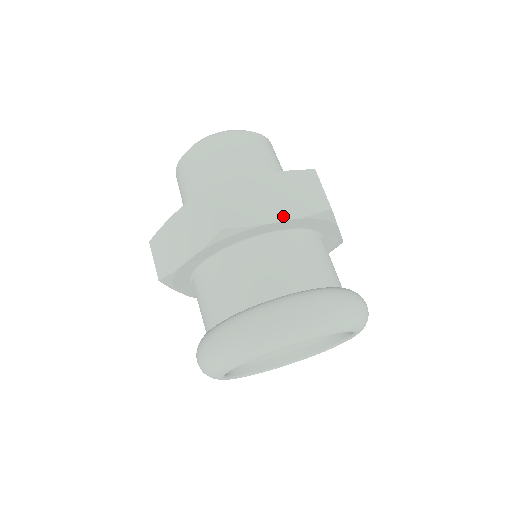
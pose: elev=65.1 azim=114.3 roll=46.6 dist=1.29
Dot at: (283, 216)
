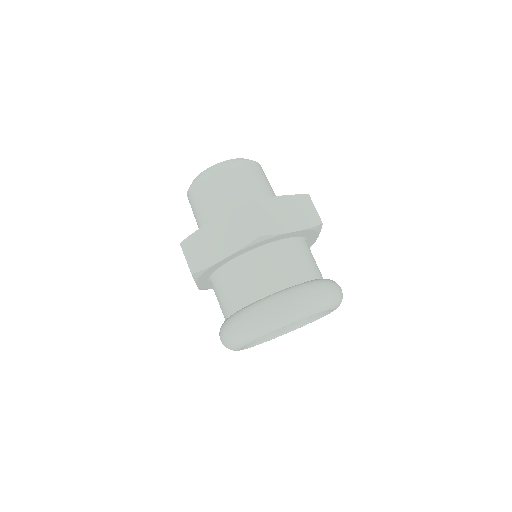
Dot at: (295, 228)
